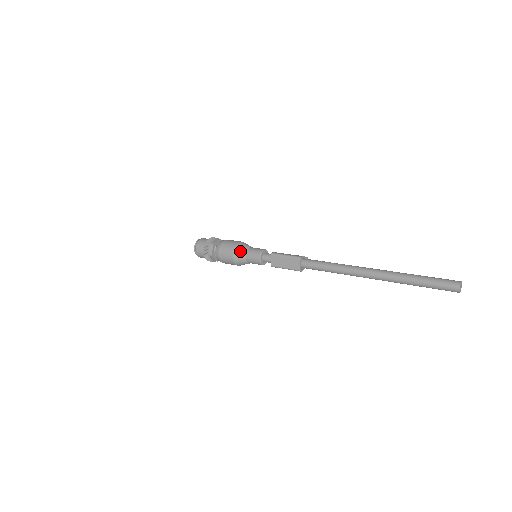
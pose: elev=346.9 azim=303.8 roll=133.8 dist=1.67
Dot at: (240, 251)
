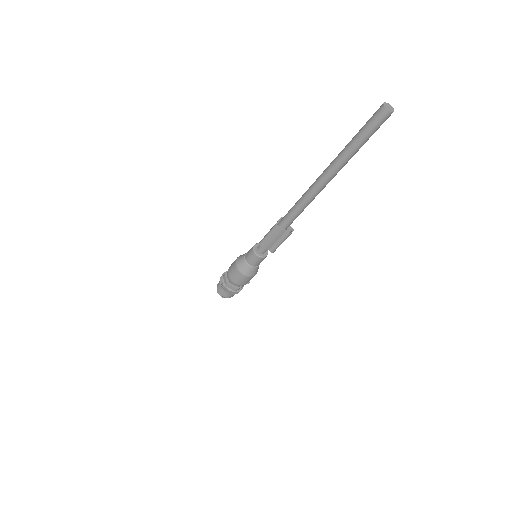
Dot at: occluded
